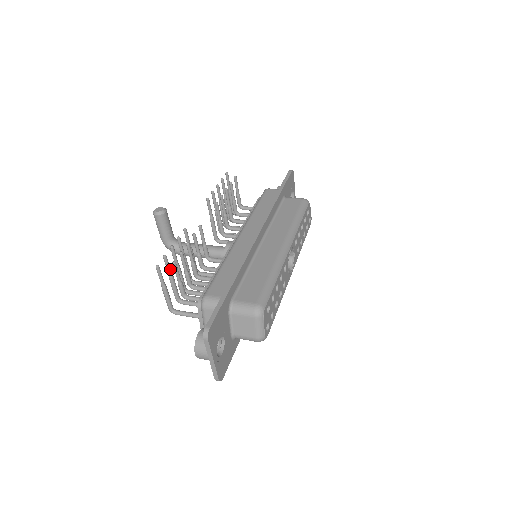
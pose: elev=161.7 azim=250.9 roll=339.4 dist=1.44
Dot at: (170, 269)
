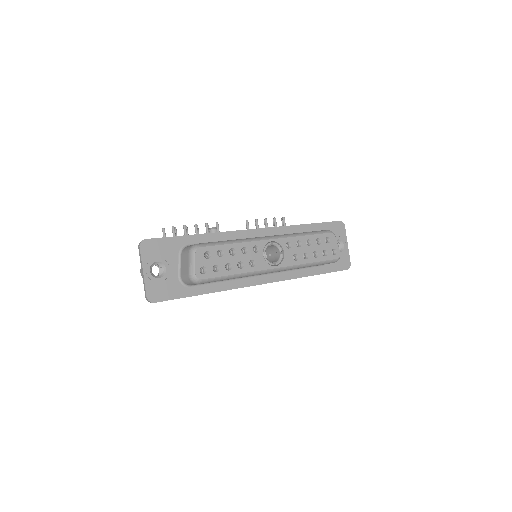
Dot at: occluded
